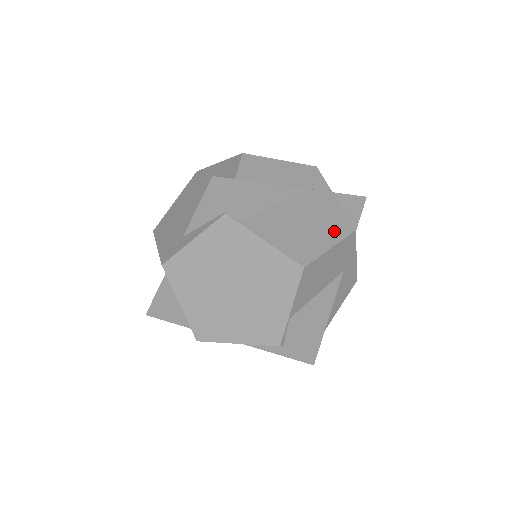
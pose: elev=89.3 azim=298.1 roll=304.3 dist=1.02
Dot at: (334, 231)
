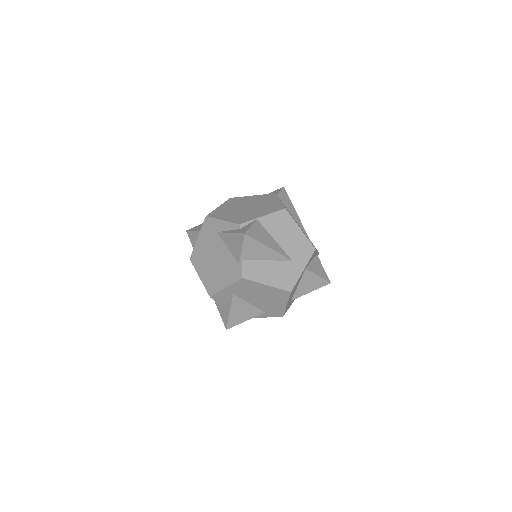
Dot at: occluded
